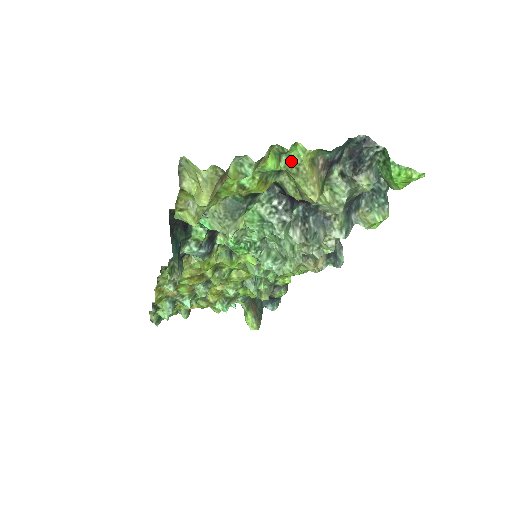
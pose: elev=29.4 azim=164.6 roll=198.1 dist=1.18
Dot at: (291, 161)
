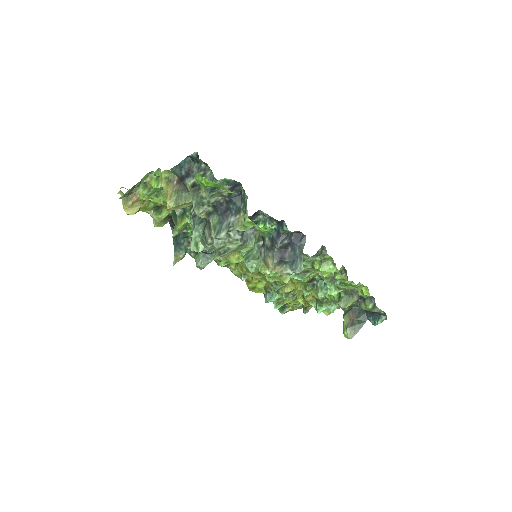
Dot at: occluded
